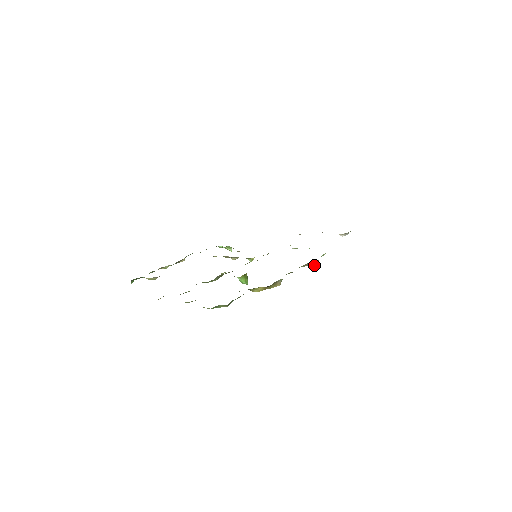
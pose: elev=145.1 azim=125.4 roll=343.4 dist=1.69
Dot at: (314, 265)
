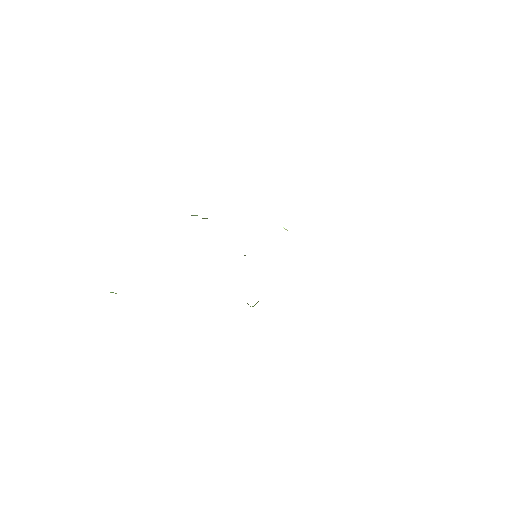
Dot at: occluded
